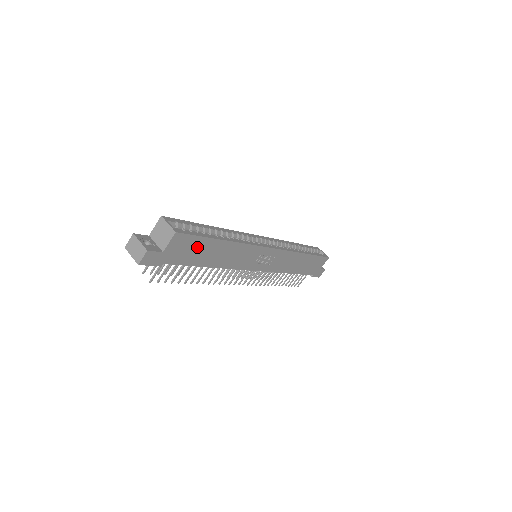
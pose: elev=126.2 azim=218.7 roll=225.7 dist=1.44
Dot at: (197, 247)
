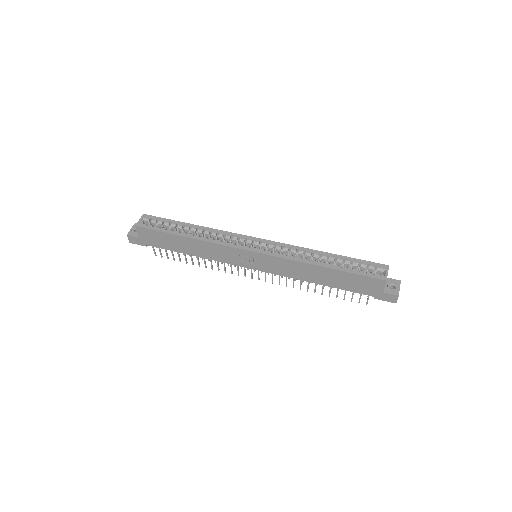
Dot at: (163, 238)
